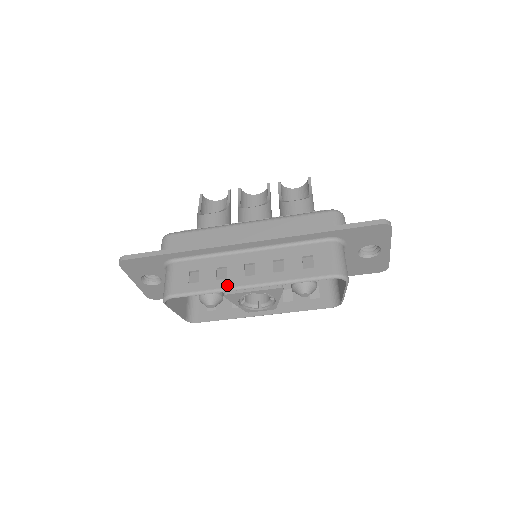
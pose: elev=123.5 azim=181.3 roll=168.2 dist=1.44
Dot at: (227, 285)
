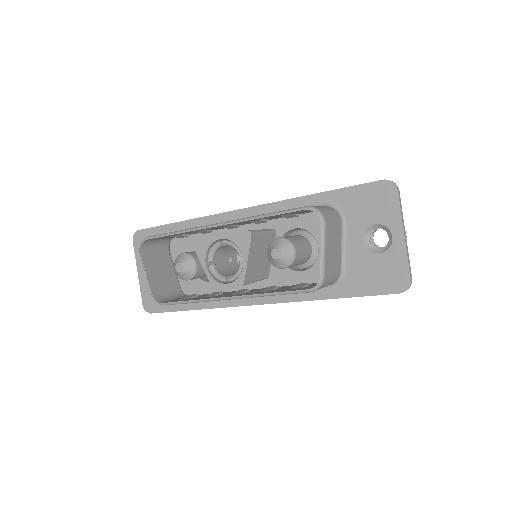
Dot at: (199, 227)
